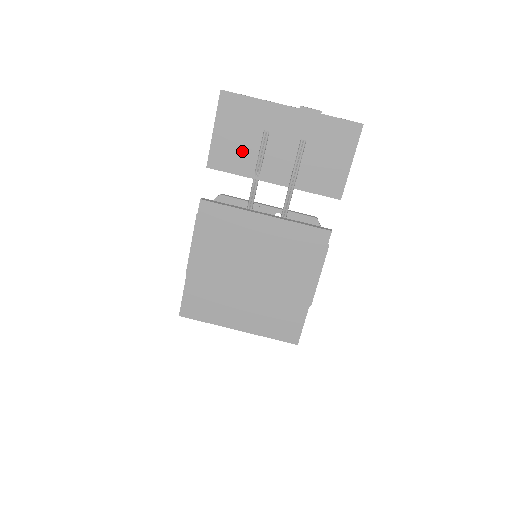
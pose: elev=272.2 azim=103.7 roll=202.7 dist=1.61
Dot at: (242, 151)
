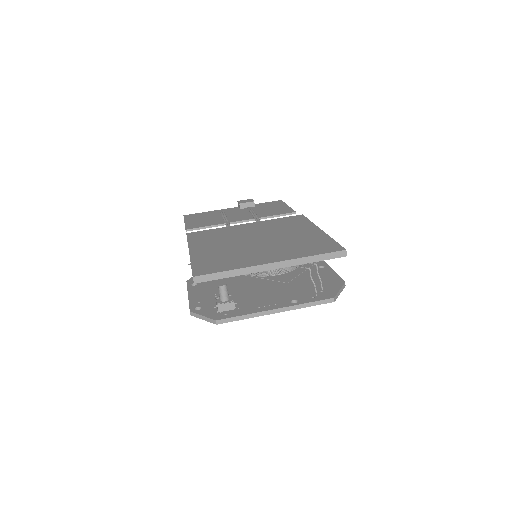
Dot at: (210, 221)
